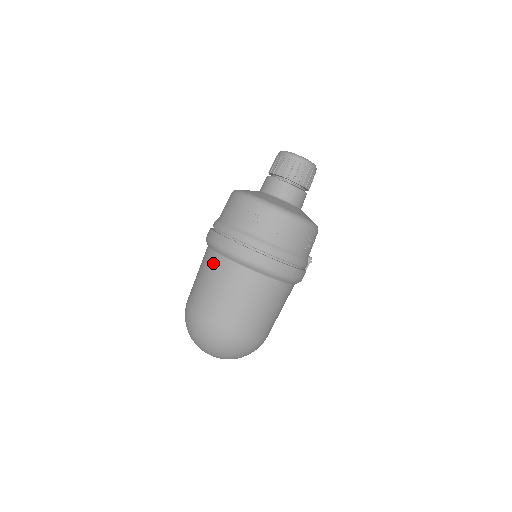
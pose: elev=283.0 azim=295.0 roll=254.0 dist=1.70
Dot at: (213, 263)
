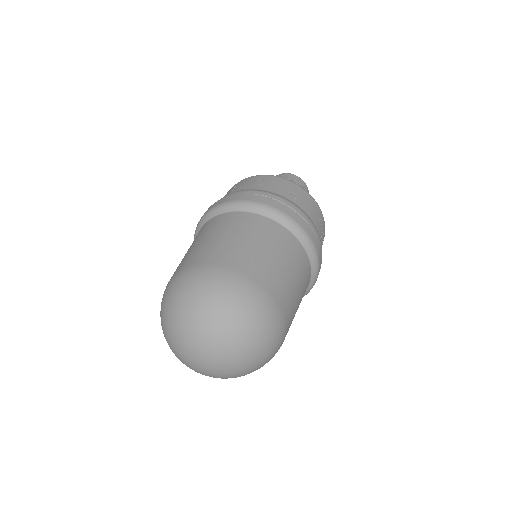
Dot at: (221, 220)
